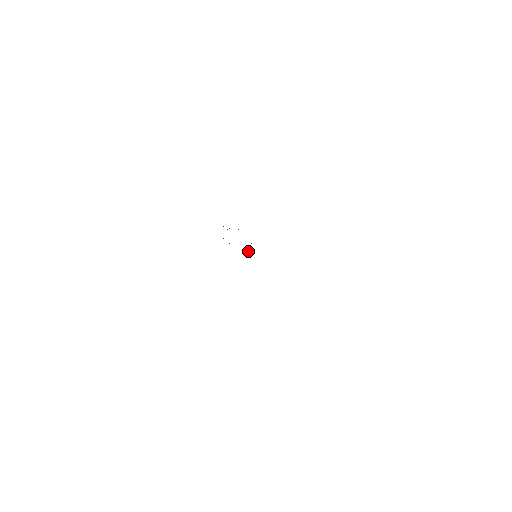
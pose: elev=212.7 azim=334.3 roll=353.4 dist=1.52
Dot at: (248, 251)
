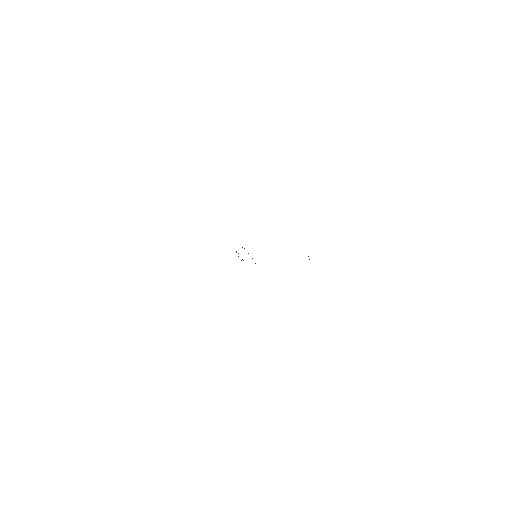
Dot at: occluded
